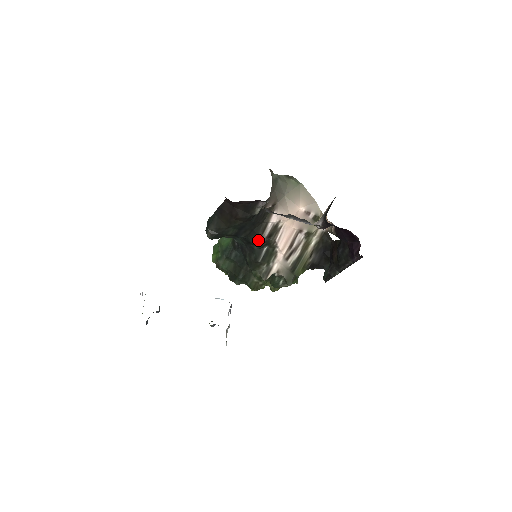
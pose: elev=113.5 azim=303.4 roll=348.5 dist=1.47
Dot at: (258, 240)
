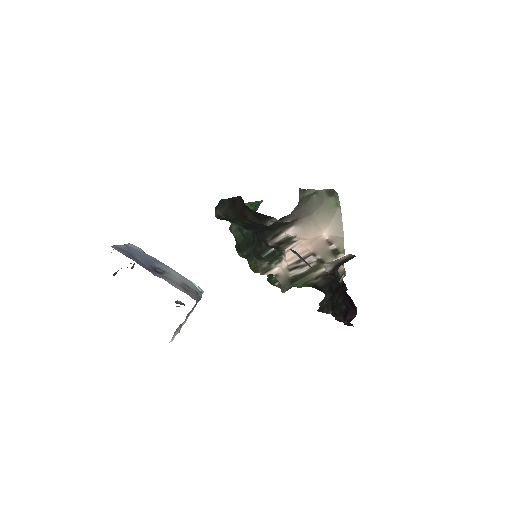
Dot at: (266, 241)
